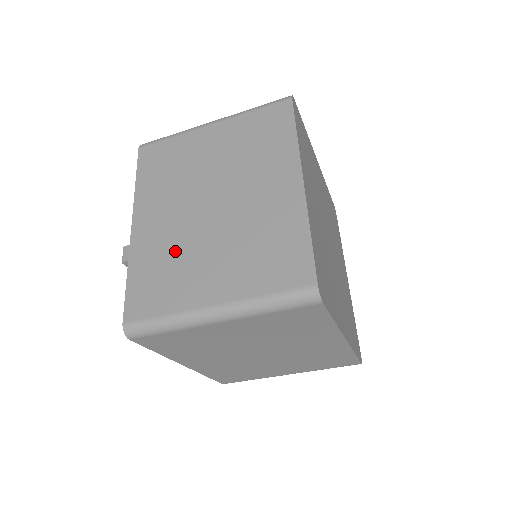
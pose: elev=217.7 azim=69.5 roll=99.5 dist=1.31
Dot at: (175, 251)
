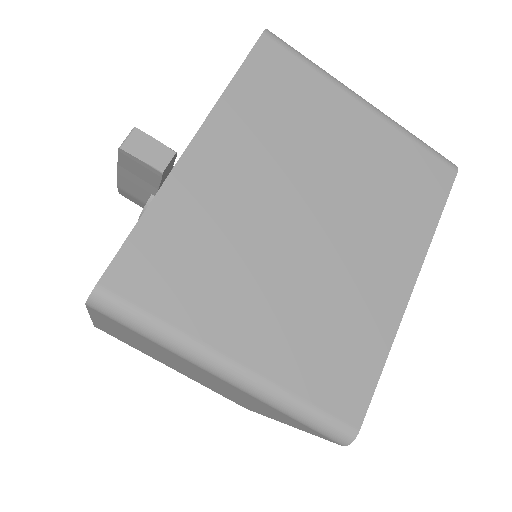
Dot at: (229, 240)
